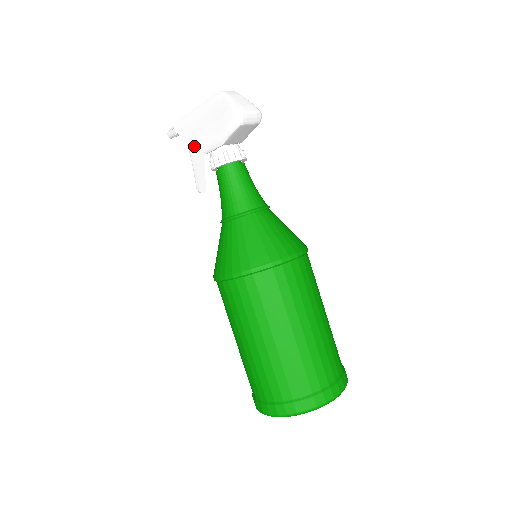
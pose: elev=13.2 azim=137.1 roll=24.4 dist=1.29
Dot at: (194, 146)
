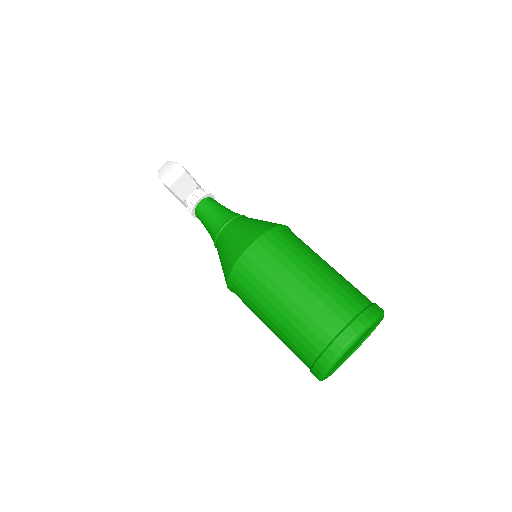
Dot at: occluded
